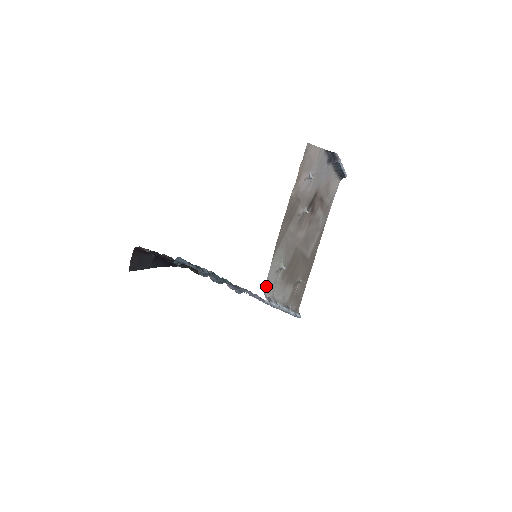
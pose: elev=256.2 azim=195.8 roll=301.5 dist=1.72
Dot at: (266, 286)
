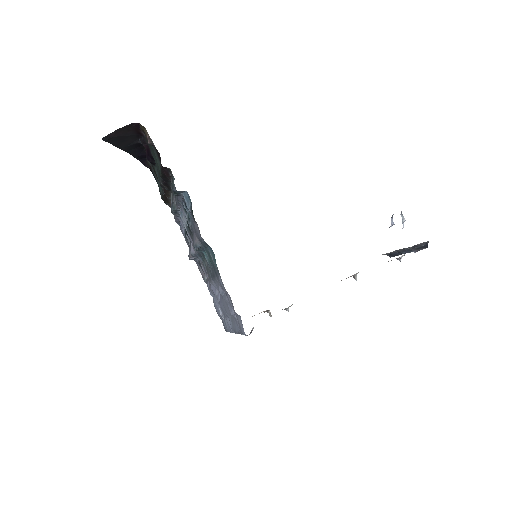
Dot at: occluded
